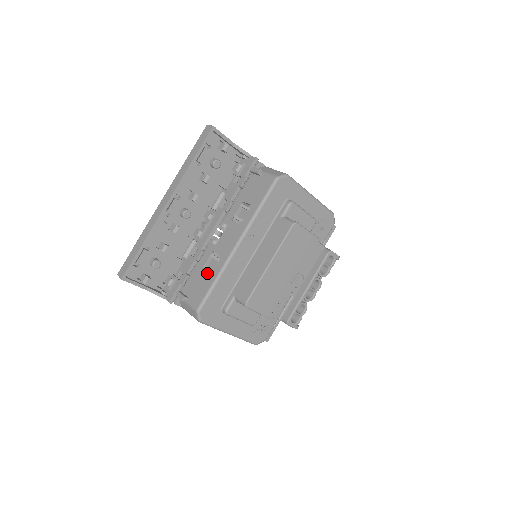
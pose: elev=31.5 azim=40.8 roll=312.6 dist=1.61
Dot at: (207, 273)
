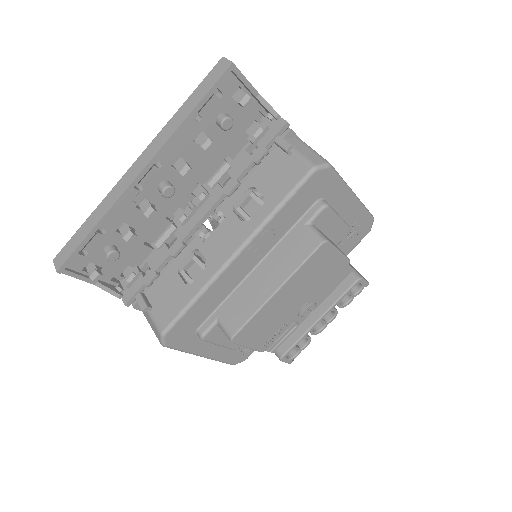
Dot at: occluded
